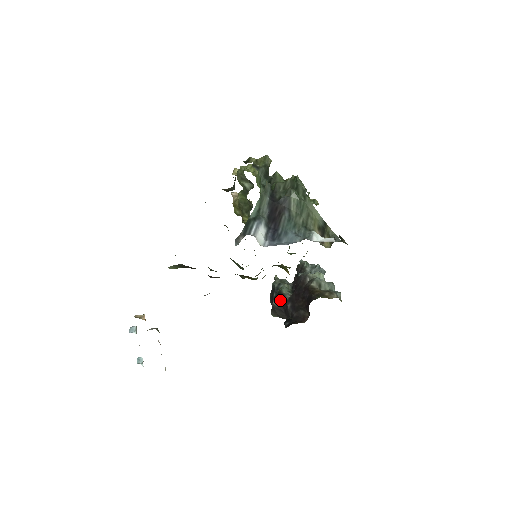
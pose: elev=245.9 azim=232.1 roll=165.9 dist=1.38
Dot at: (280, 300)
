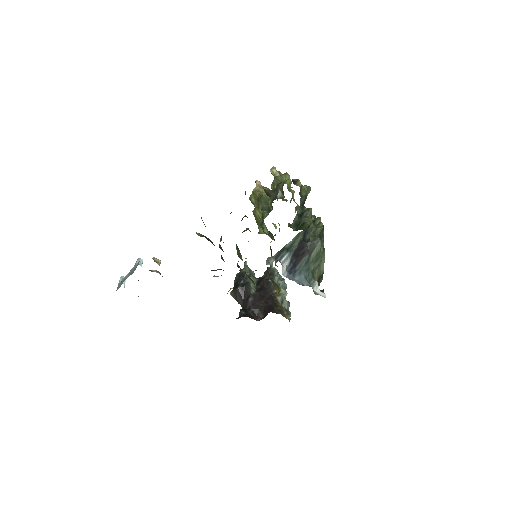
Dot at: (245, 289)
